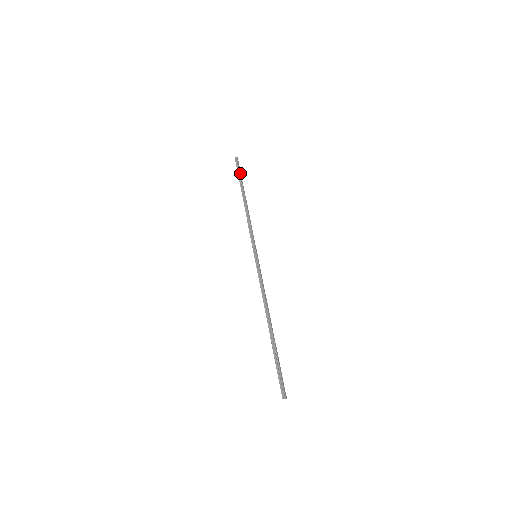
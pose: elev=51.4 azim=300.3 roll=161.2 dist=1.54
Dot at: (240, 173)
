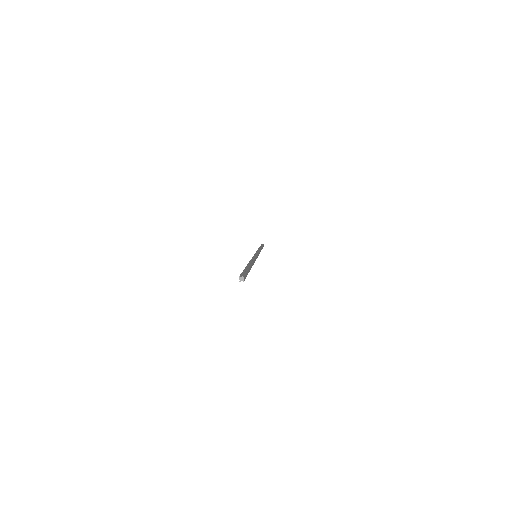
Dot at: occluded
